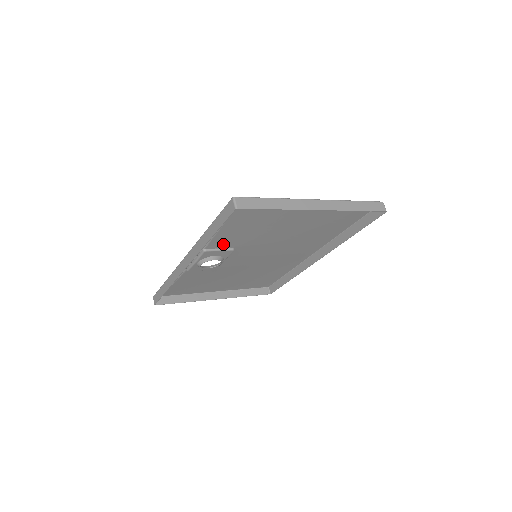
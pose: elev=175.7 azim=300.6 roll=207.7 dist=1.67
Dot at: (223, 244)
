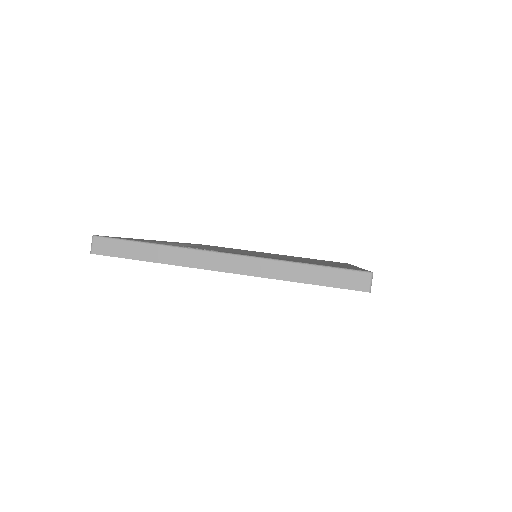
Dot at: occluded
